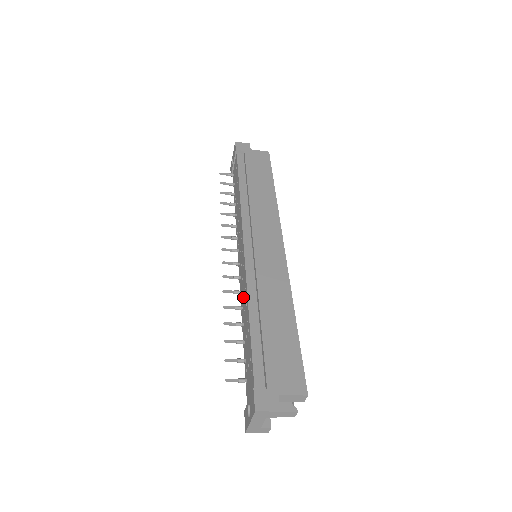
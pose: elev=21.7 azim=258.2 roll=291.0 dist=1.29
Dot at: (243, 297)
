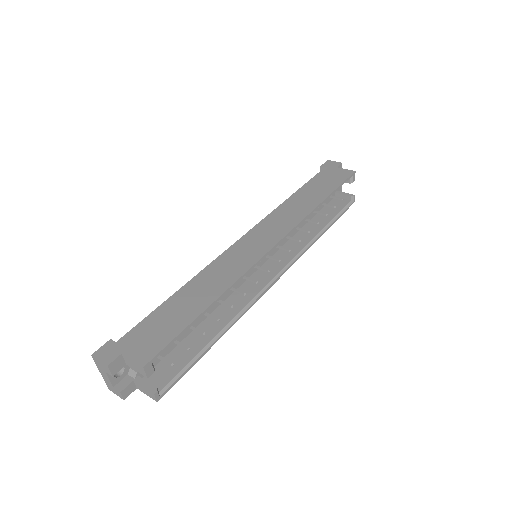
Dot at: occluded
